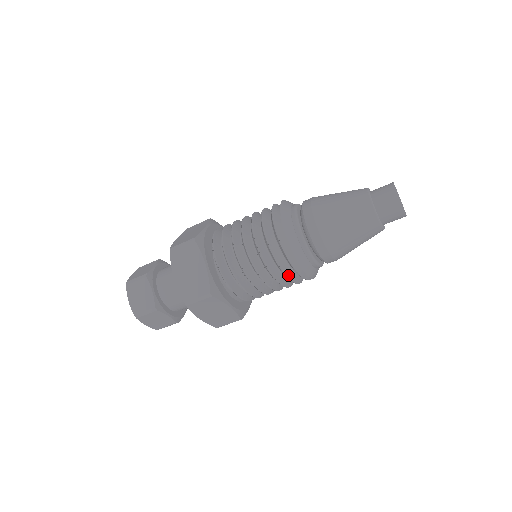
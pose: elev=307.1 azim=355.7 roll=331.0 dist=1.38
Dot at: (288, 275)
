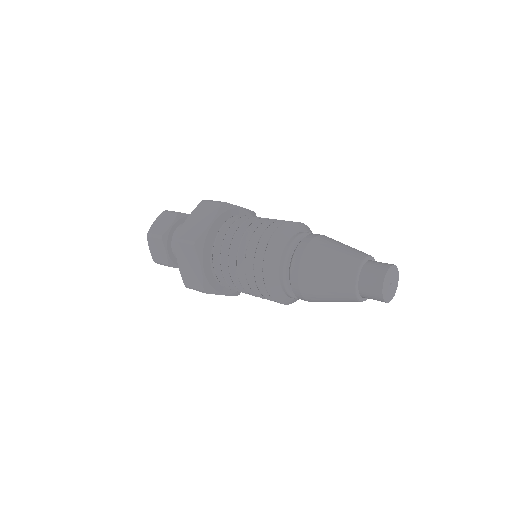
Dot at: (256, 274)
